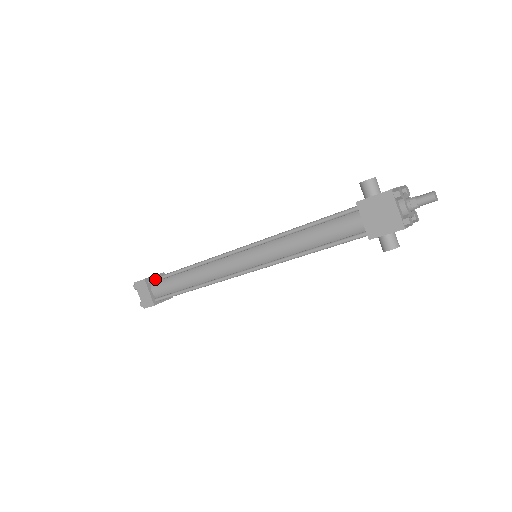
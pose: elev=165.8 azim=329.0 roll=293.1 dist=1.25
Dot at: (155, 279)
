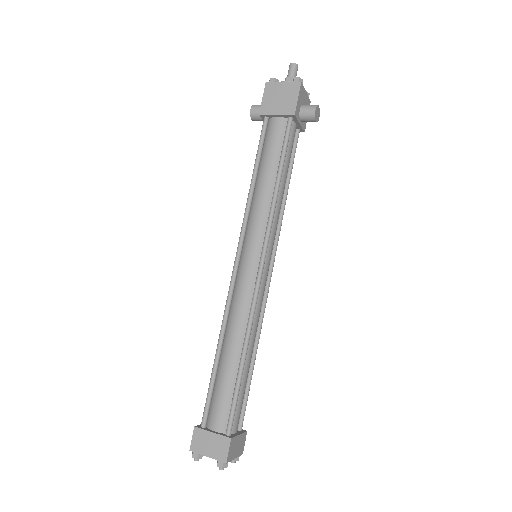
Dot at: (204, 411)
